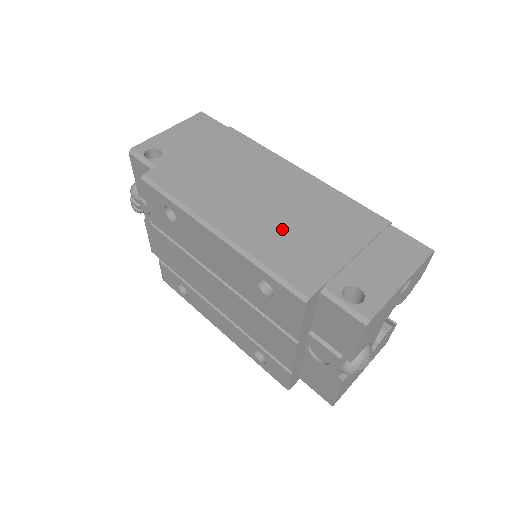
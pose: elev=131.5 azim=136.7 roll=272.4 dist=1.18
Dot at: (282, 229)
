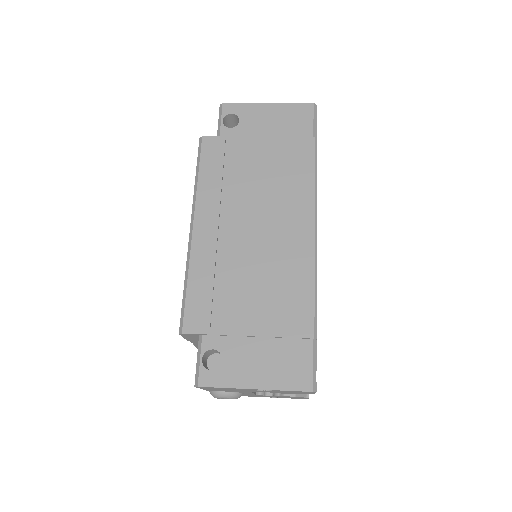
Dot at: (232, 267)
